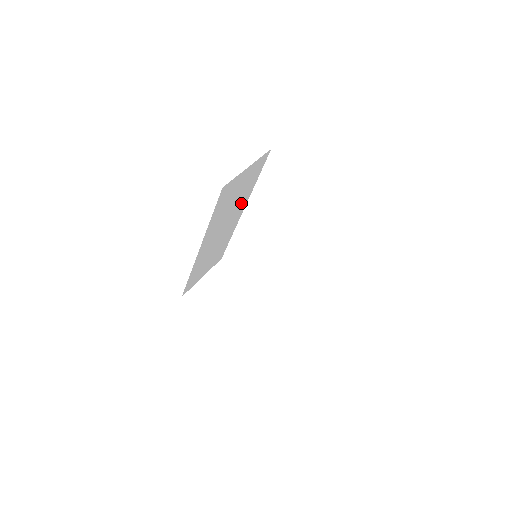
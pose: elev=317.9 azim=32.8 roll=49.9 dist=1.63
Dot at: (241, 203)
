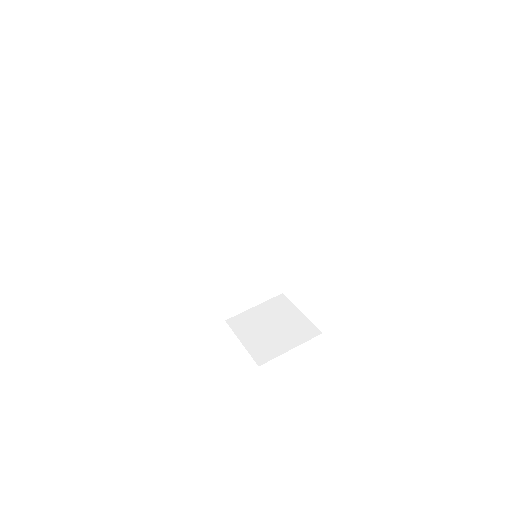
Dot at: (252, 211)
